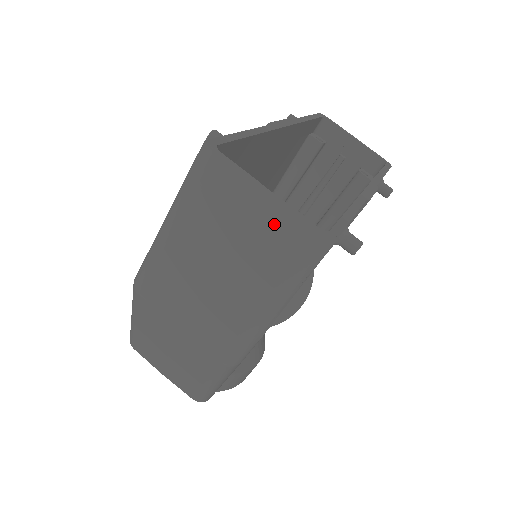
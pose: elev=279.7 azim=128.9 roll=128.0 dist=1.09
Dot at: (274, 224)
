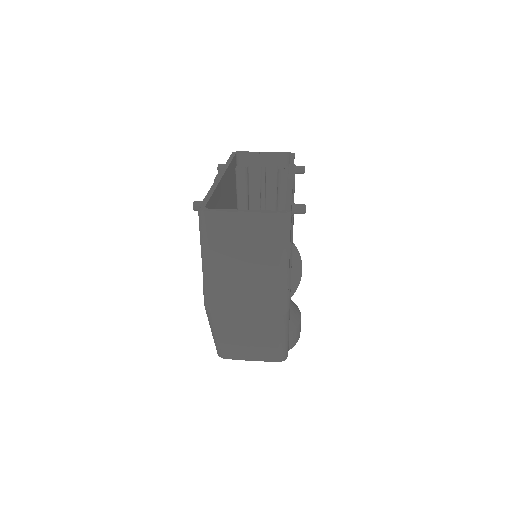
Dot at: (258, 224)
